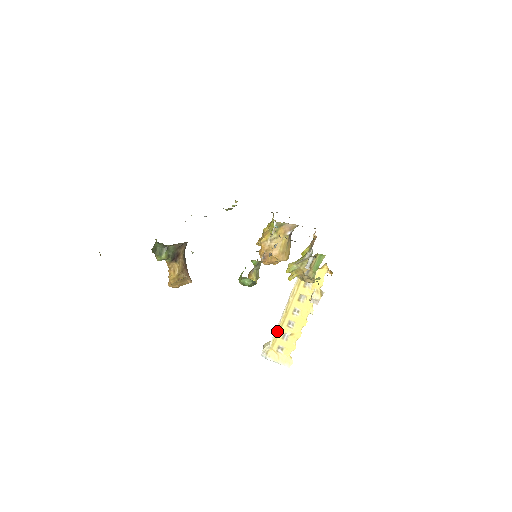
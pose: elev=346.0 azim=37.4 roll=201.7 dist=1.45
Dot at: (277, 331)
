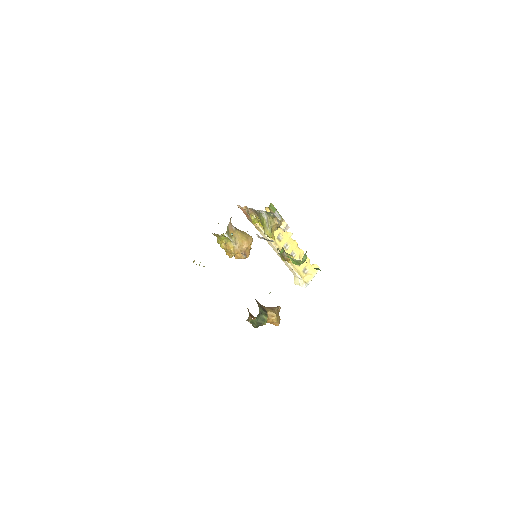
Dot at: (293, 268)
